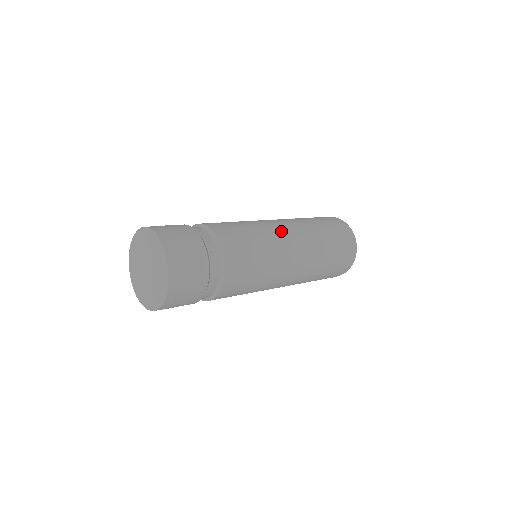
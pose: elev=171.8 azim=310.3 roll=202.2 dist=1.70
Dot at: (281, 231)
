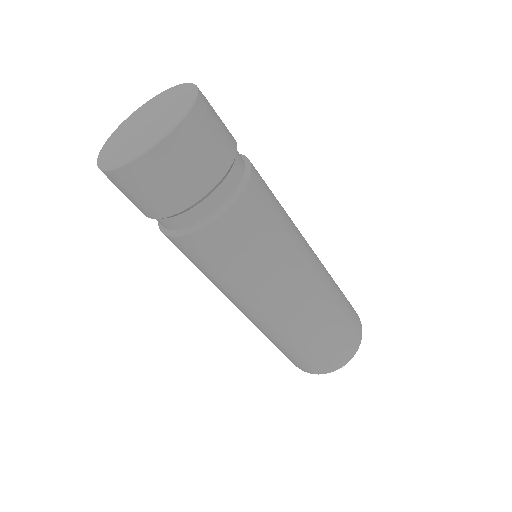
Dot at: (308, 253)
